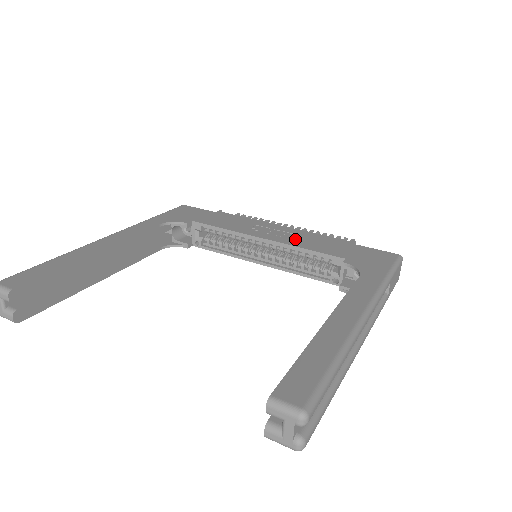
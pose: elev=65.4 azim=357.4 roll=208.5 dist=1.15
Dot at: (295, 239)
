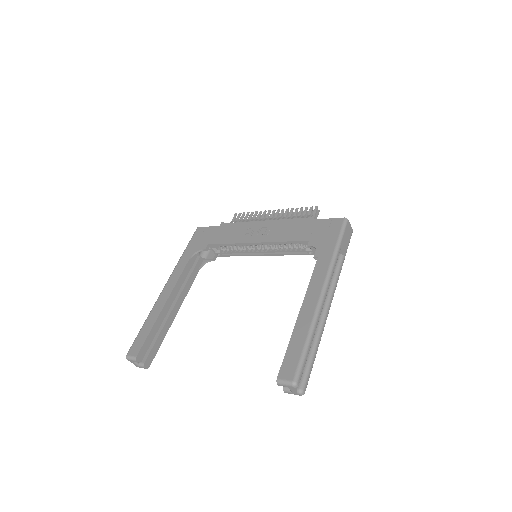
Dot at: (275, 233)
